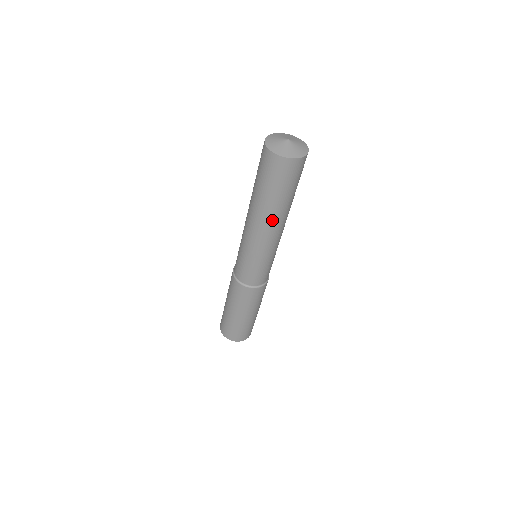
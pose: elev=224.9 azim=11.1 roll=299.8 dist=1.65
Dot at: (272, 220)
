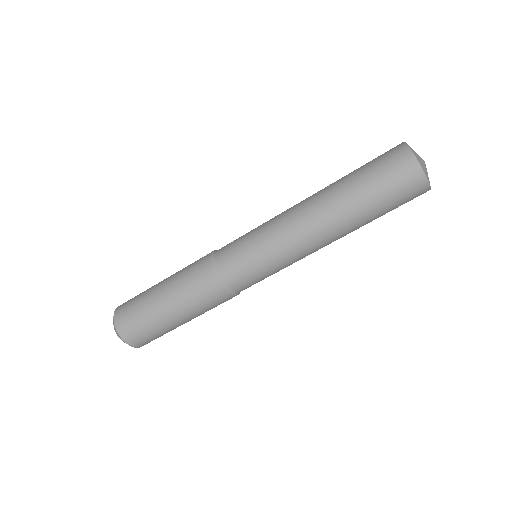
Dot at: (338, 229)
